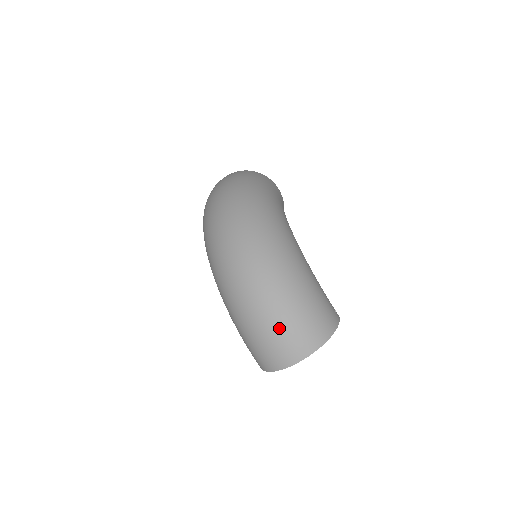
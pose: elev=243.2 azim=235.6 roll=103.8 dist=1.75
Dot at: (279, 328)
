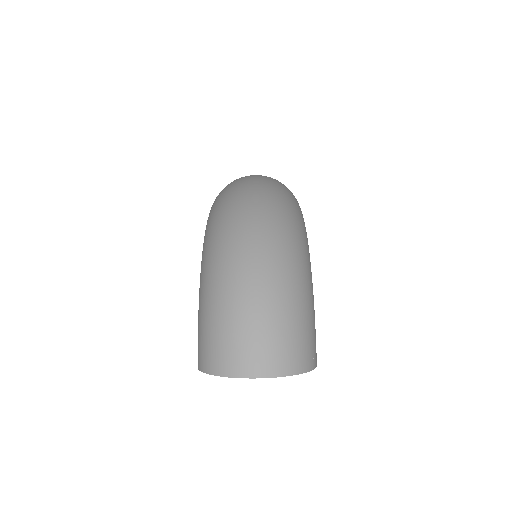
Dot at: (261, 325)
